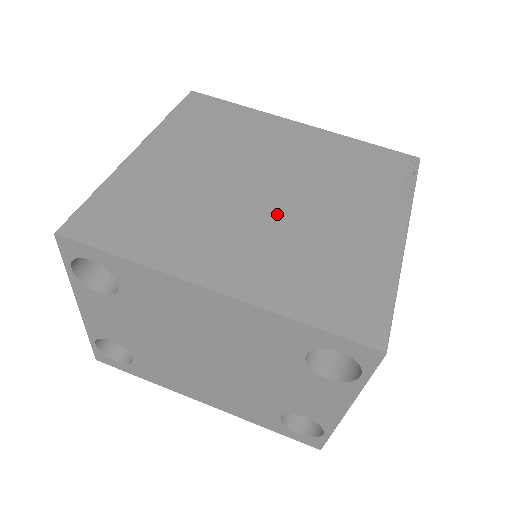
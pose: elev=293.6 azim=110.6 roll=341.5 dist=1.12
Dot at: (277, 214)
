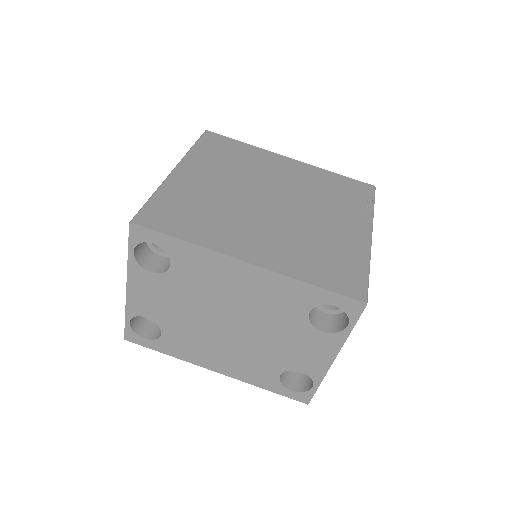
Dot at: (283, 217)
